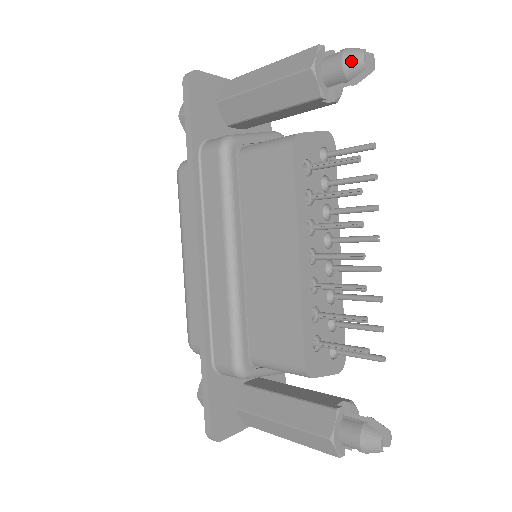
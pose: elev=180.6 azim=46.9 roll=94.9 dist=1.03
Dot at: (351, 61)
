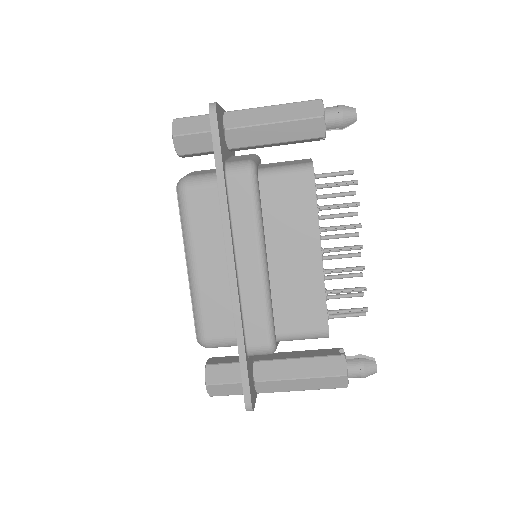
Dot at: (349, 115)
